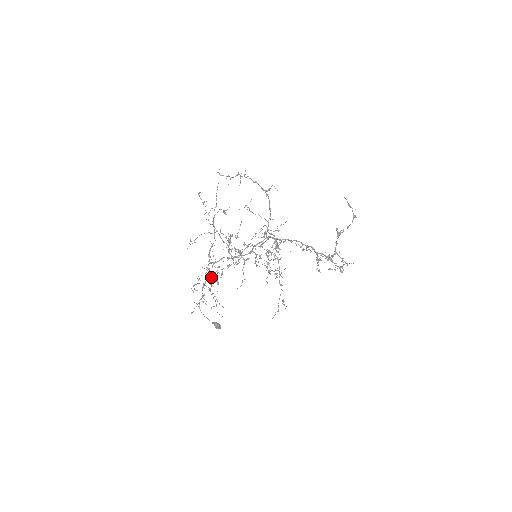
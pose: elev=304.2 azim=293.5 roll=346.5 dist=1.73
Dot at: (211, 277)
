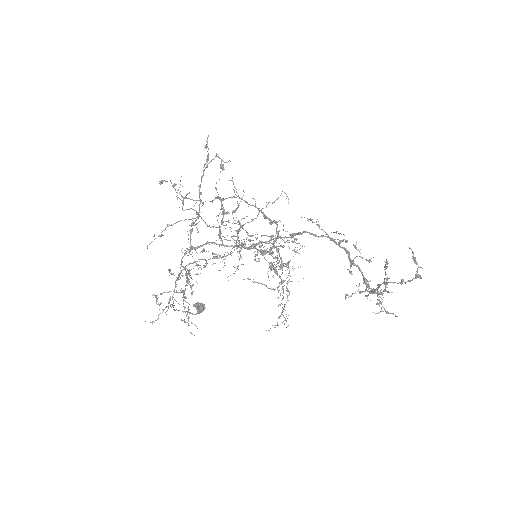
Dot at: (186, 276)
